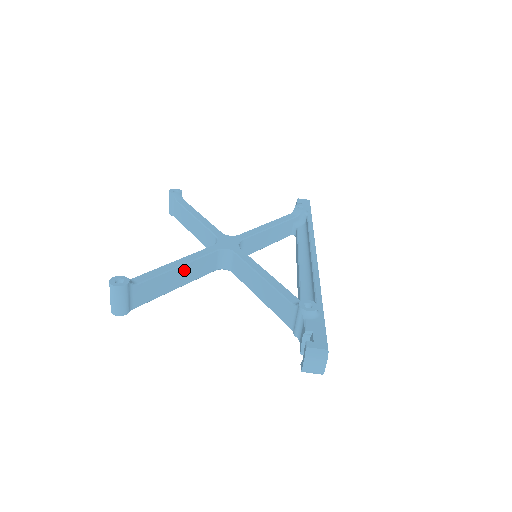
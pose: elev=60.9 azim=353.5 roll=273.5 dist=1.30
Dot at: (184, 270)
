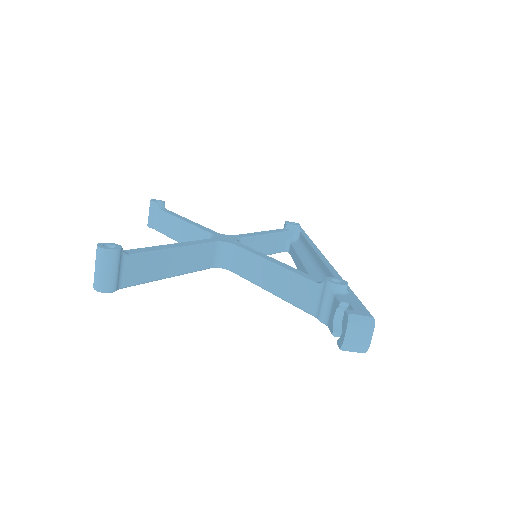
Dot at: (181, 255)
